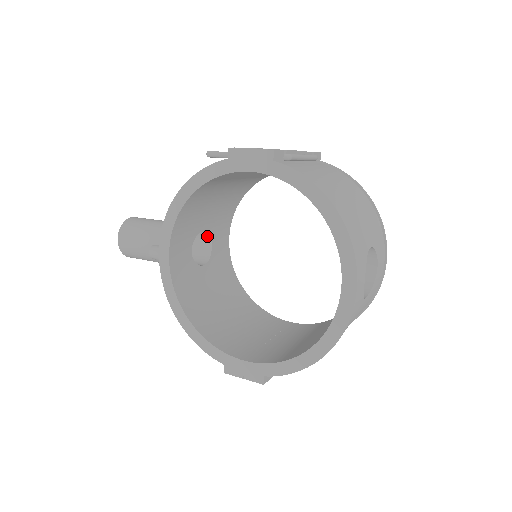
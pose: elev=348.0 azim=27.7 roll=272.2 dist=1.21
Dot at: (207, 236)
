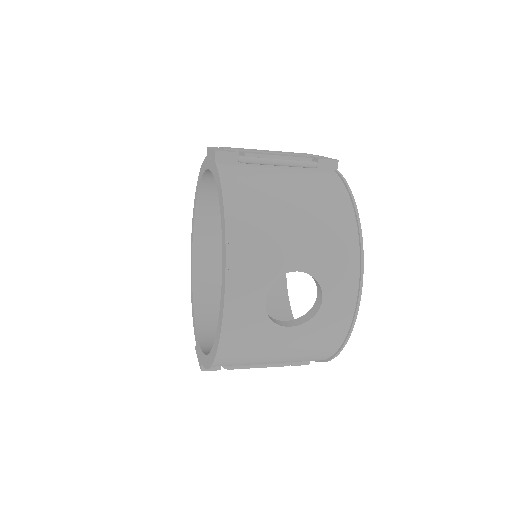
Dot at: occluded
